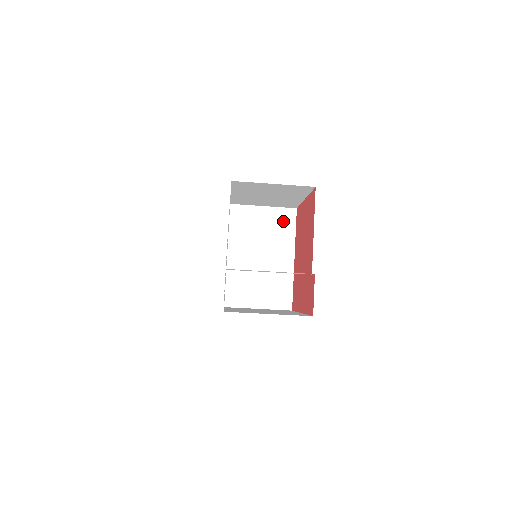
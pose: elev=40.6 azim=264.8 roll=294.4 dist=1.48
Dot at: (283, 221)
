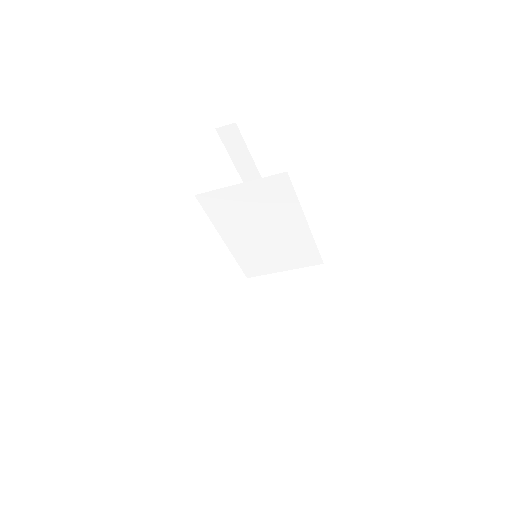
Dot at: (274, 191)
